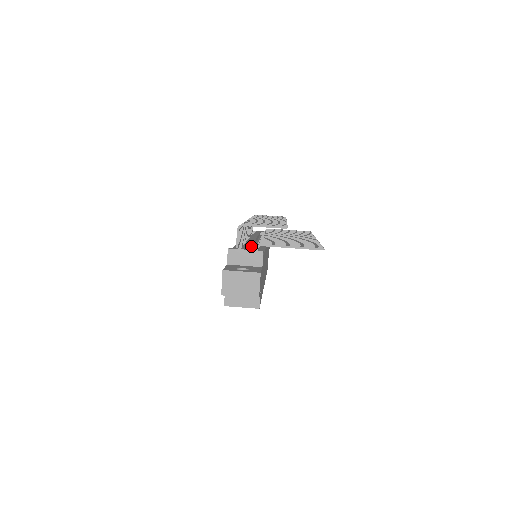
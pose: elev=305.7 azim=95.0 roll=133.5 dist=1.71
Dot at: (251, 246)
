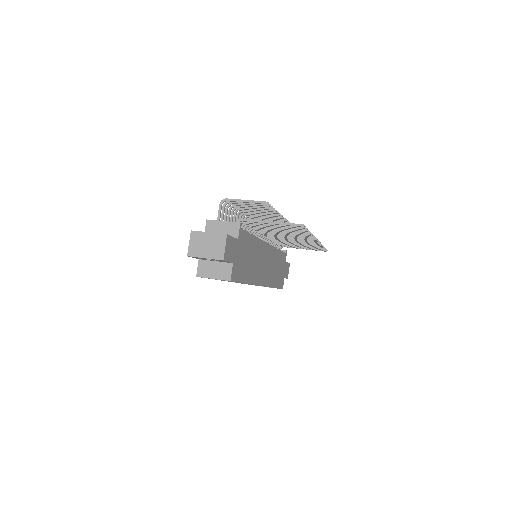
Dot at: occluded
